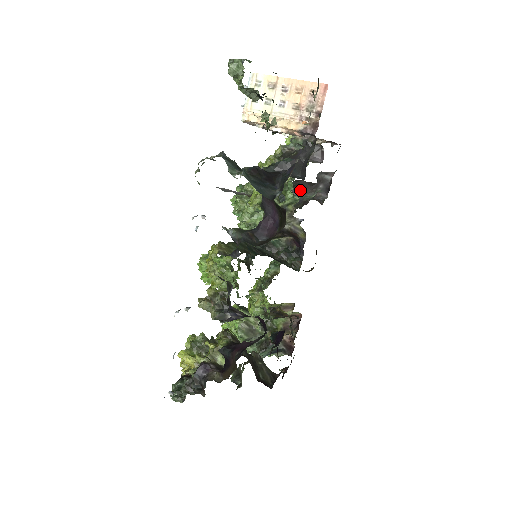
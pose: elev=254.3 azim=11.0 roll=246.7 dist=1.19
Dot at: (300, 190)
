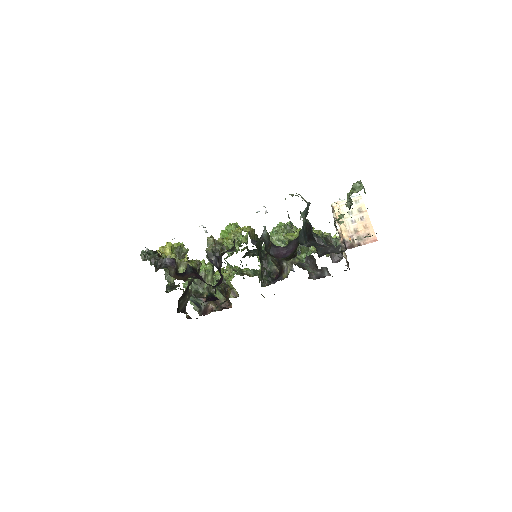
Dot at: (309, 261)
